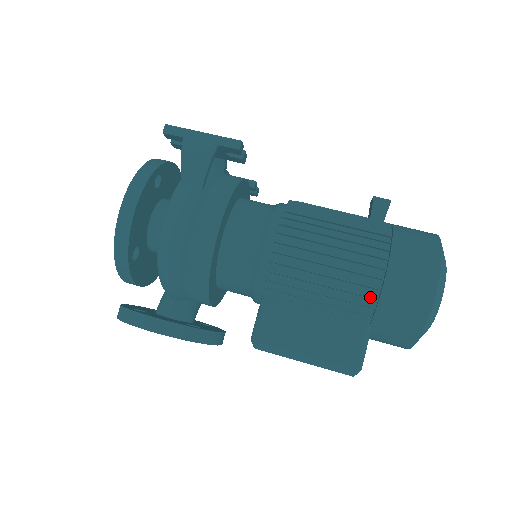
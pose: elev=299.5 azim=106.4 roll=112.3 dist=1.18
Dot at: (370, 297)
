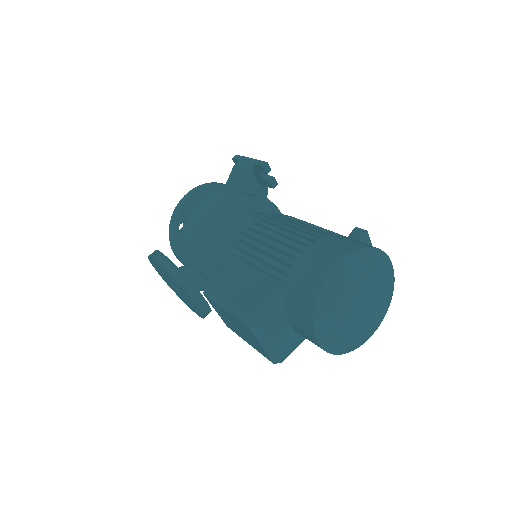
Dot at: (289, 264)
